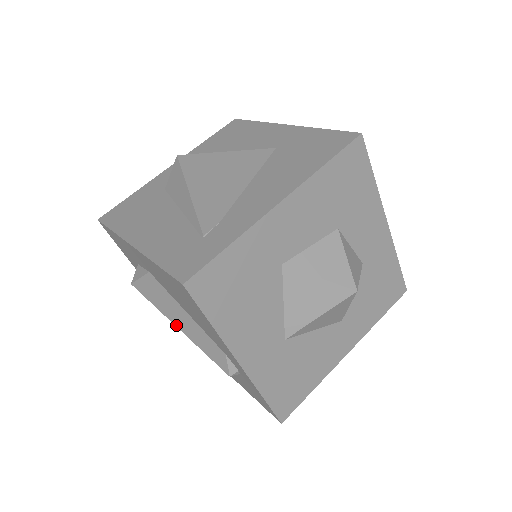
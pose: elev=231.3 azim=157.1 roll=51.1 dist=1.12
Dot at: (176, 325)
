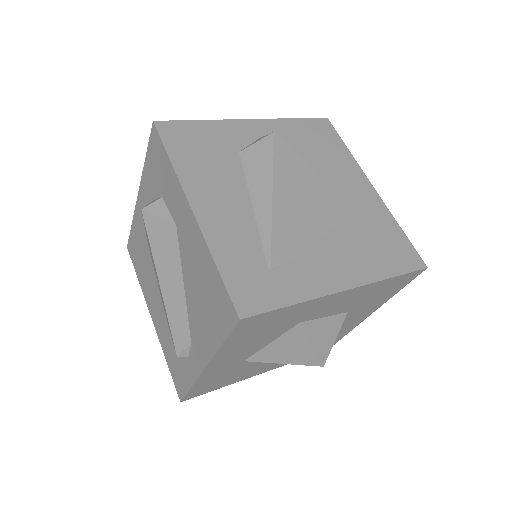
Dot at: (160, 281)
